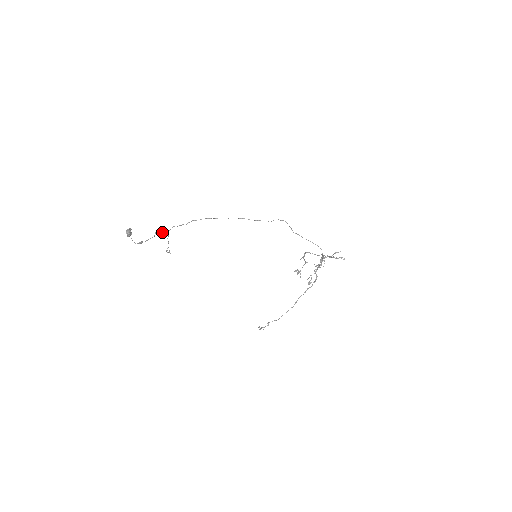
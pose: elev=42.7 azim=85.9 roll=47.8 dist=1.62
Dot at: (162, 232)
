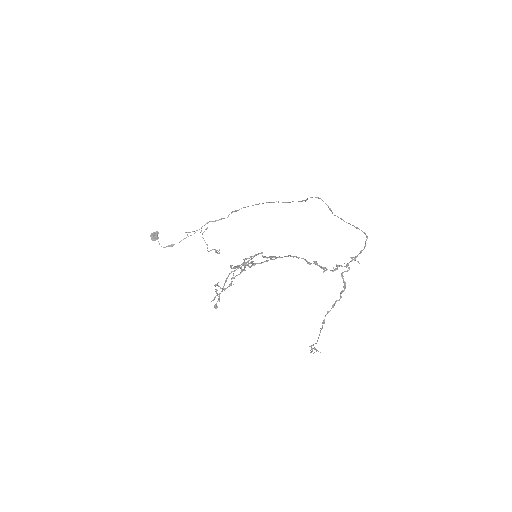
Dot at: (192, 231)
